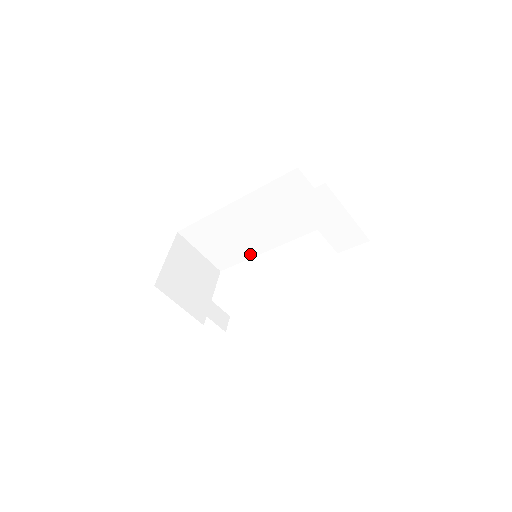
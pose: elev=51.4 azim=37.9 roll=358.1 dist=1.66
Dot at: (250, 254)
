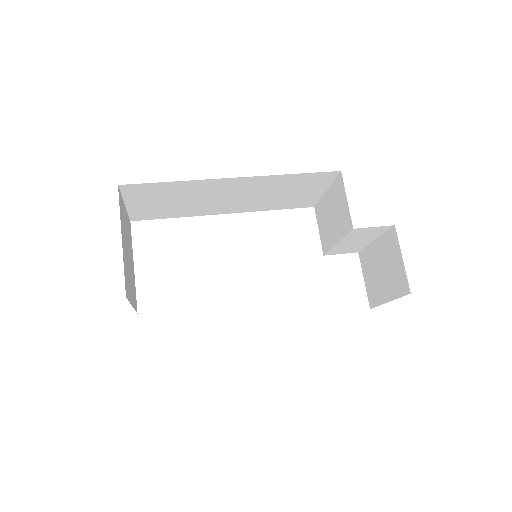
Dot at: (191, 214)
